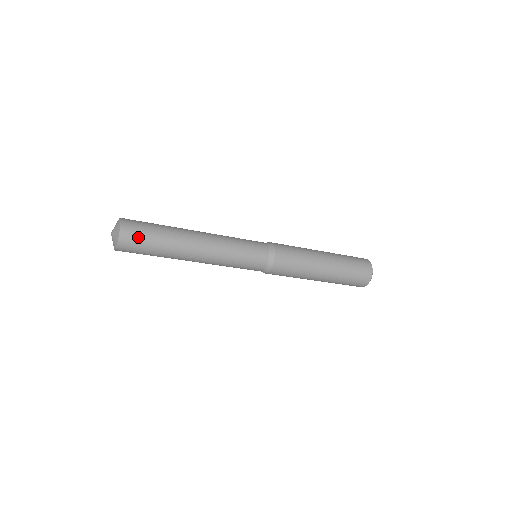
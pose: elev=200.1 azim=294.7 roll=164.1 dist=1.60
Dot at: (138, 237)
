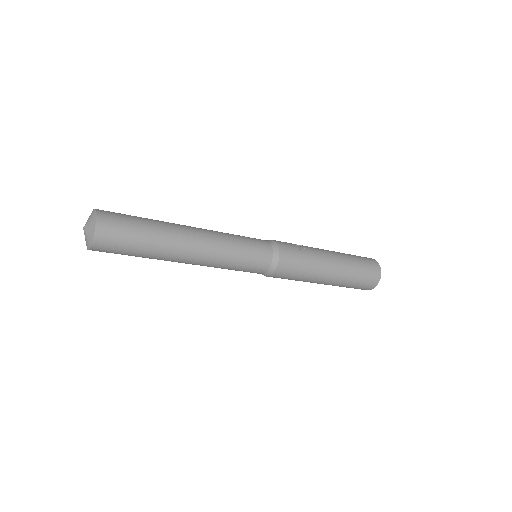
Dot at: (116, 245)
